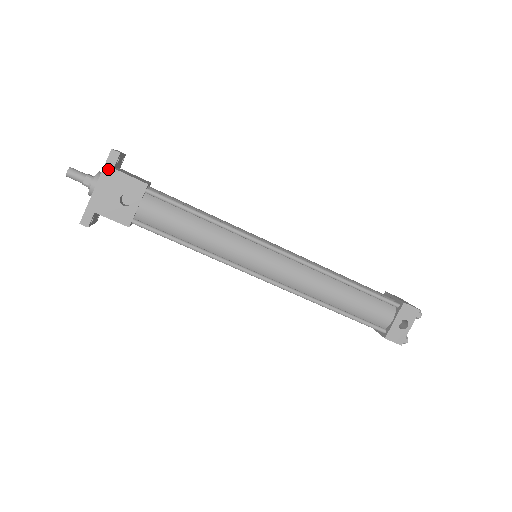
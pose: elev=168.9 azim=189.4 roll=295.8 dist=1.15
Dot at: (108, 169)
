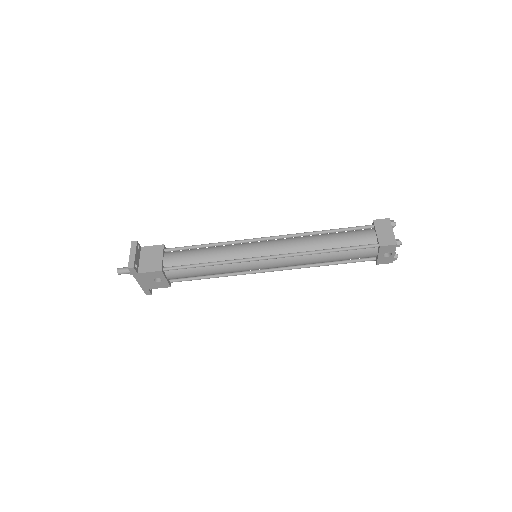
Dot at: (135, 275)
